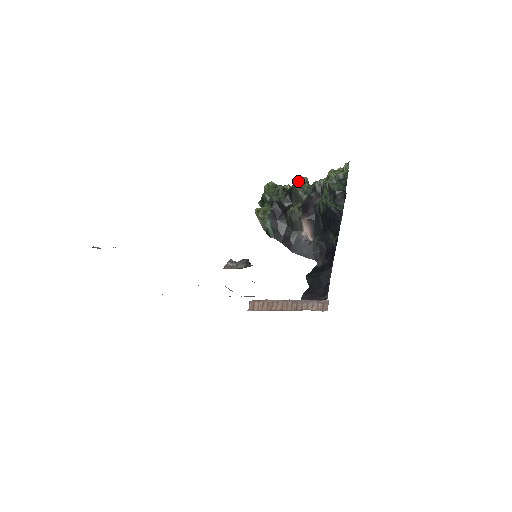
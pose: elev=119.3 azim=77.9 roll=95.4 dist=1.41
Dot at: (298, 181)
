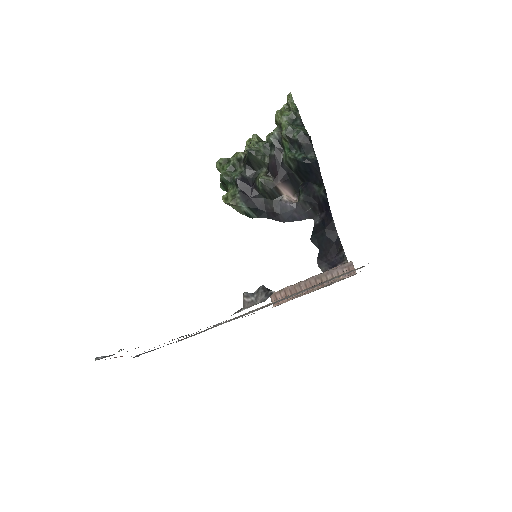
Dot at: (247, 141)
